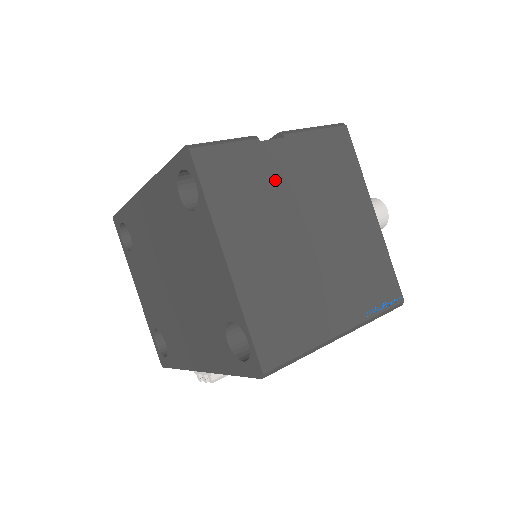
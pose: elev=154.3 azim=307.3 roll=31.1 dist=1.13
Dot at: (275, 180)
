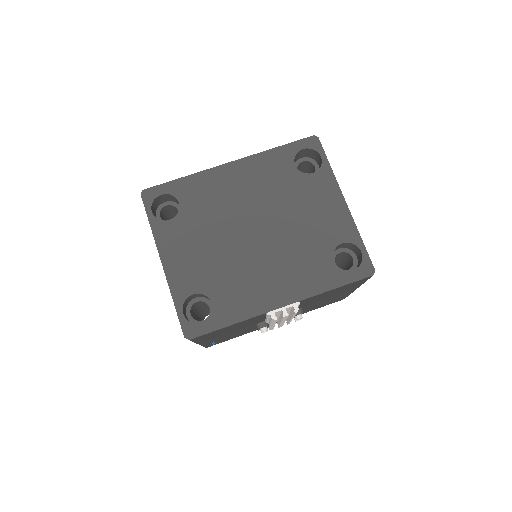
Dot at: occluded
